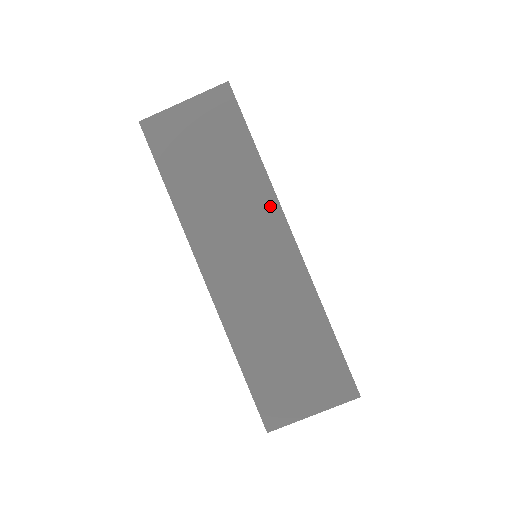
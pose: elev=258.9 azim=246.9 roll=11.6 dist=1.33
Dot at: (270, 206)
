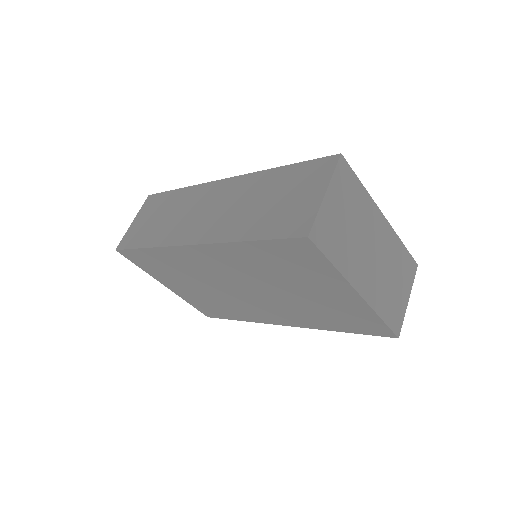
Dot at: (201, 189)
